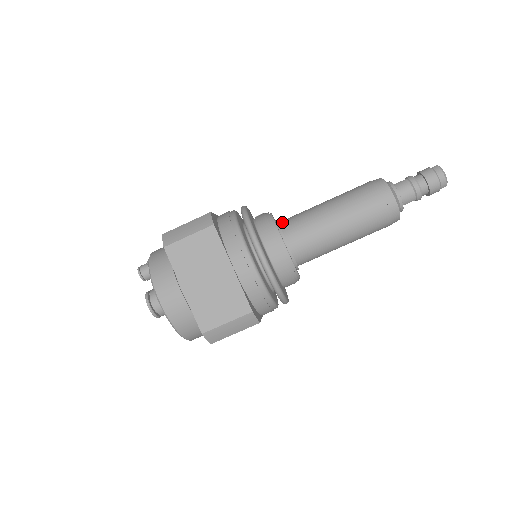
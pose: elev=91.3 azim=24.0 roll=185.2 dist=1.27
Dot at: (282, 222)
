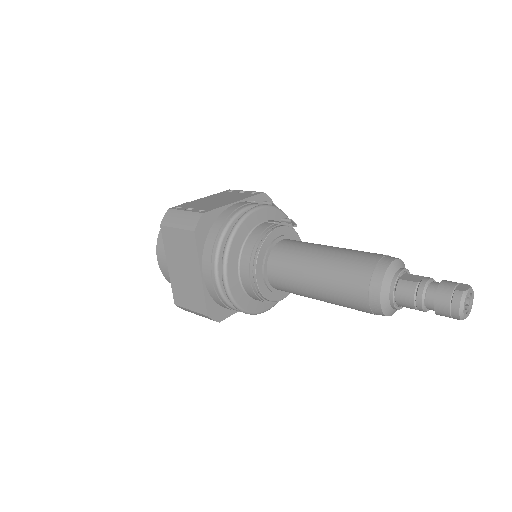
Dot at: (278, 246)
